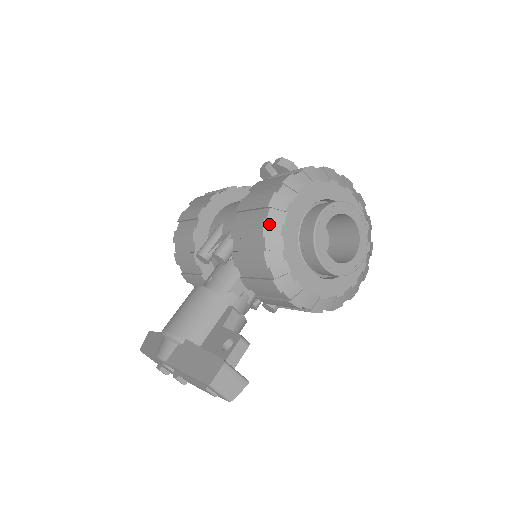
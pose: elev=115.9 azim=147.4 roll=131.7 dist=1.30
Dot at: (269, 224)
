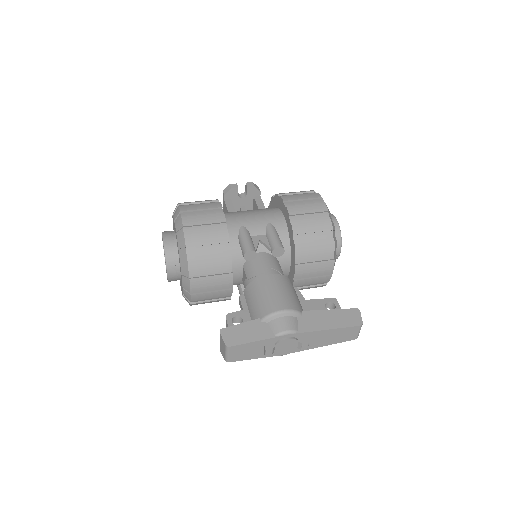
Dot at: (332, 222)
